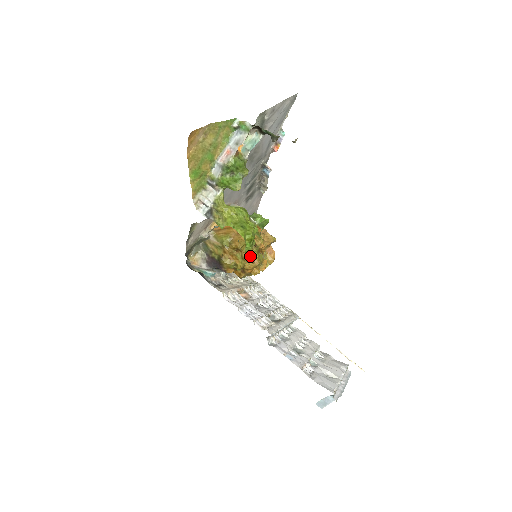
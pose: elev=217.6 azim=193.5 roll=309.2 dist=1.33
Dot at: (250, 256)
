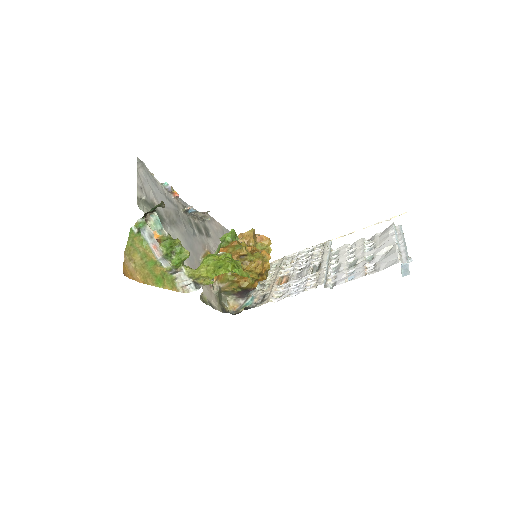
Dot at: (251, 265)
